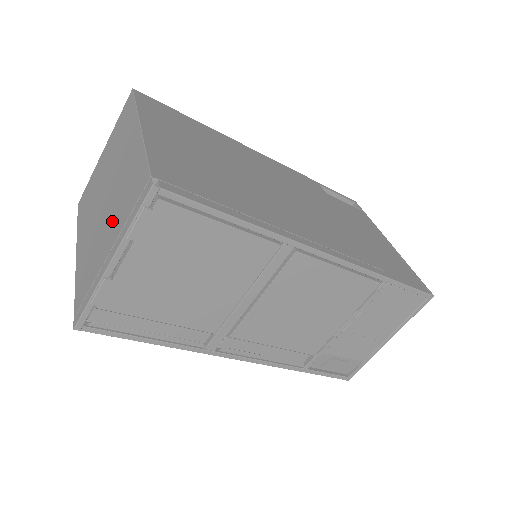
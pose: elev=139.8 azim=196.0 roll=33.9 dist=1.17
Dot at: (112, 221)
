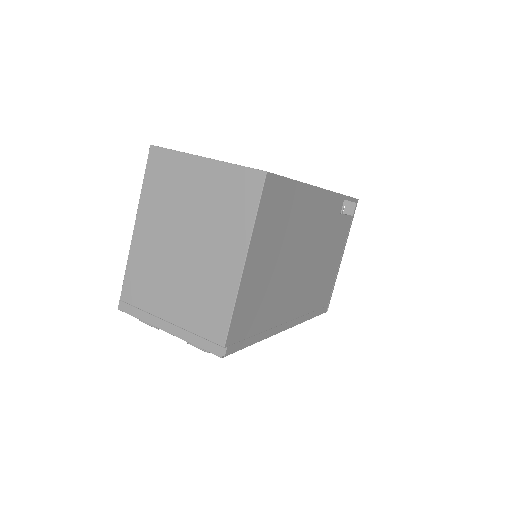
Dot at: (181, 298)
